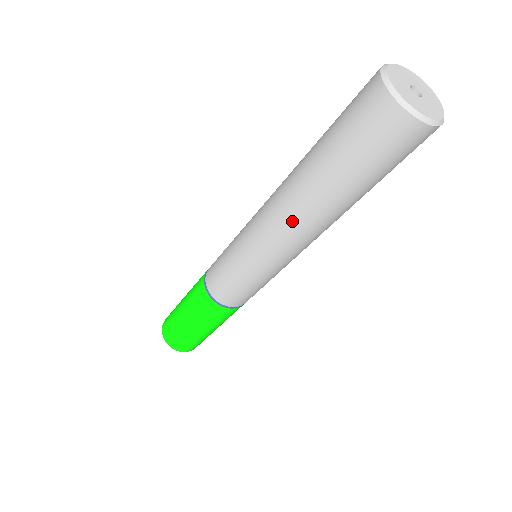
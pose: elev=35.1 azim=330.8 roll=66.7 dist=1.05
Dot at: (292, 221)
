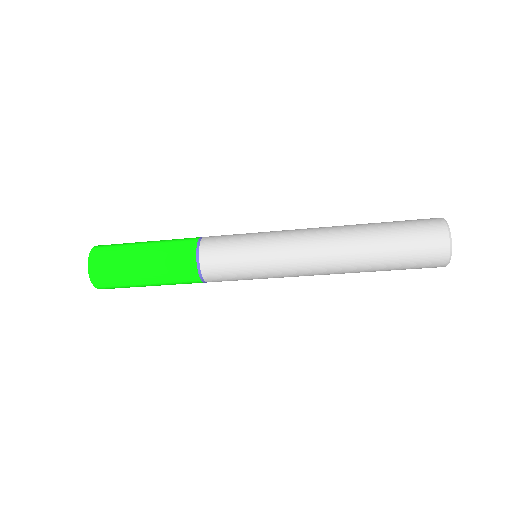
Dot at: (331, 268)
